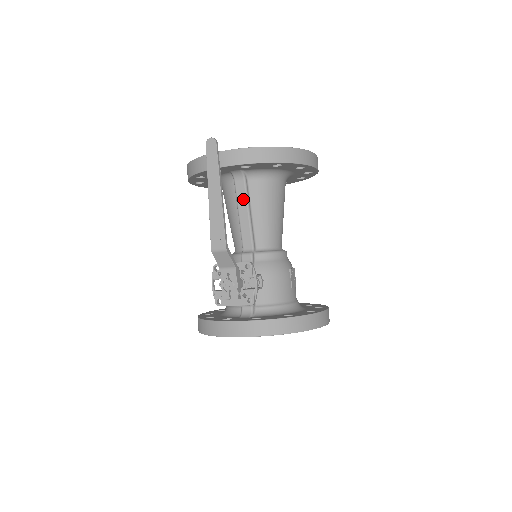
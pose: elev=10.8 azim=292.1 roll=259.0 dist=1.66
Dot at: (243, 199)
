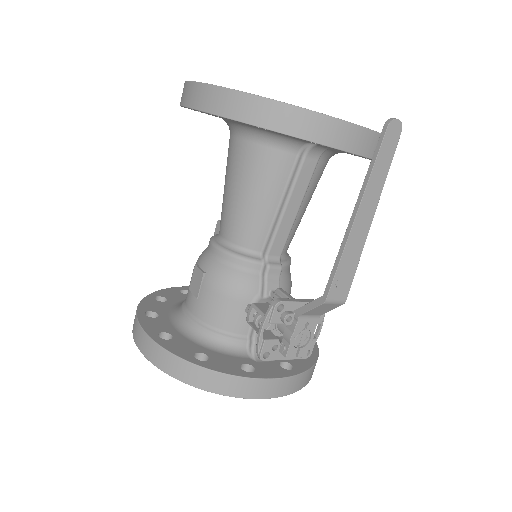
Dot at: (303, 187)
